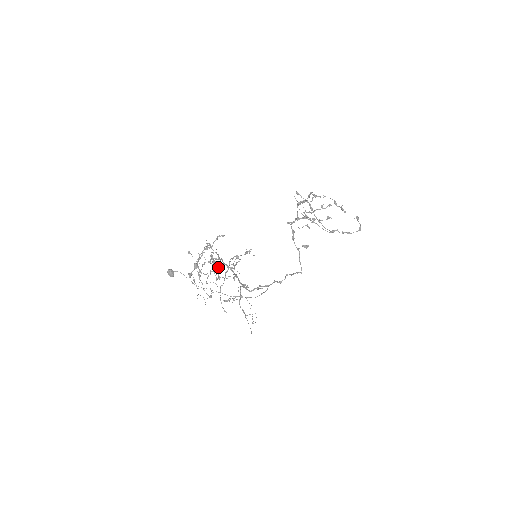
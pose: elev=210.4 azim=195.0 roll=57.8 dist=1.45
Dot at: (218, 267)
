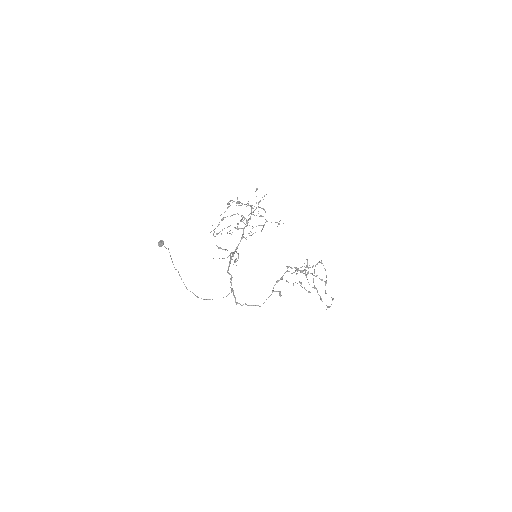
Dot at: (238, 228)
